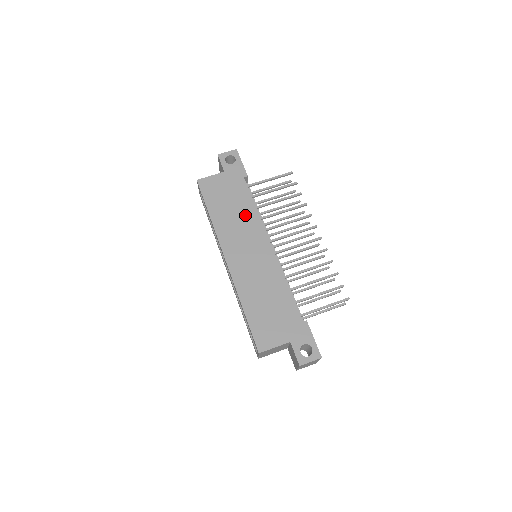
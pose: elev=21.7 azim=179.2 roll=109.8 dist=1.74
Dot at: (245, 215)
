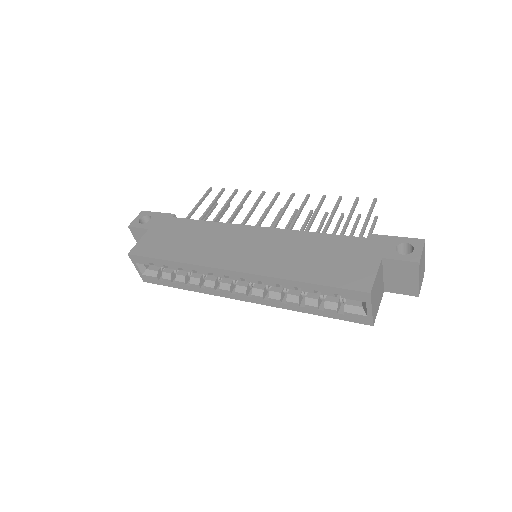
Dot at: (207, 233)
